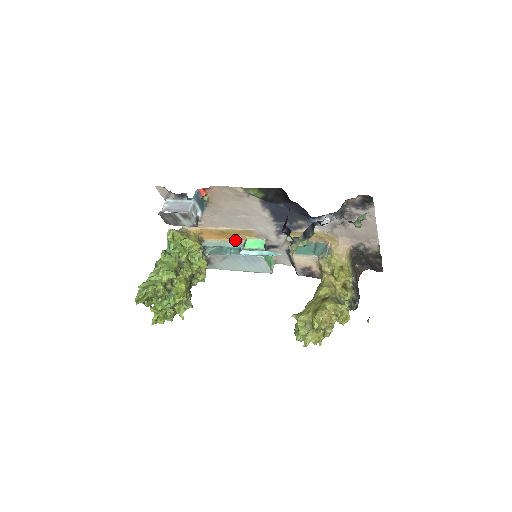
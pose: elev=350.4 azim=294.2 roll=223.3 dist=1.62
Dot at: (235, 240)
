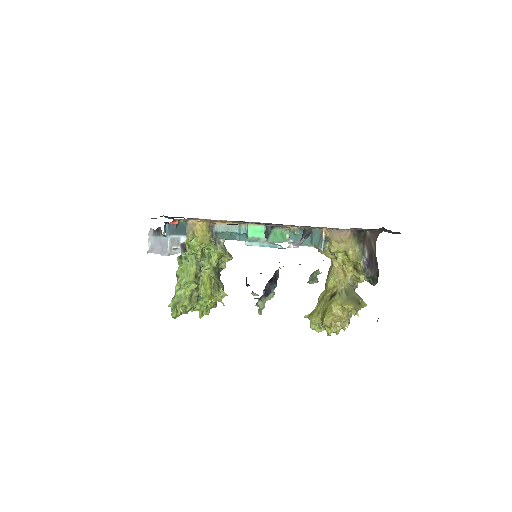
Dot at: (239, 224)
